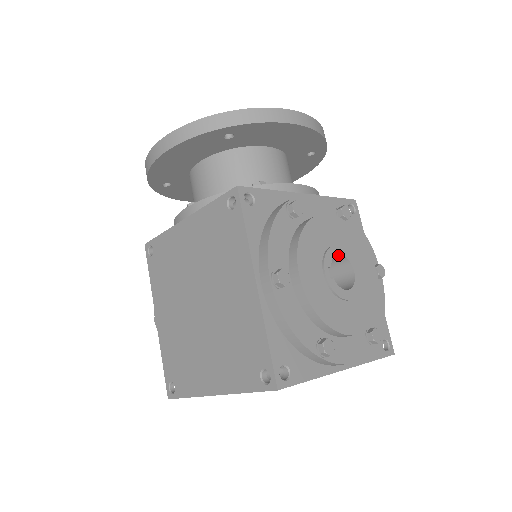
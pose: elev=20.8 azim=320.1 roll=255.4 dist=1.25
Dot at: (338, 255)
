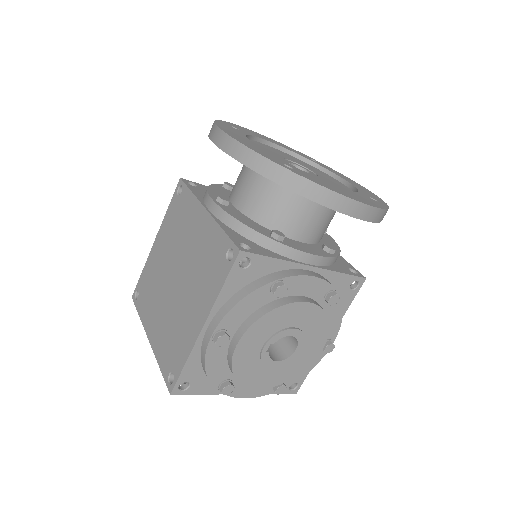
Dot at: (291, 334)
